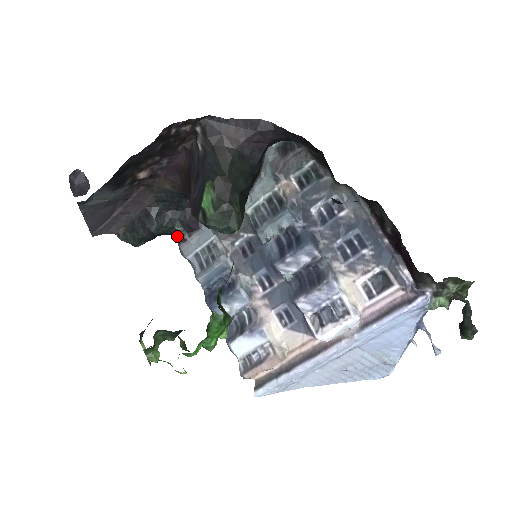
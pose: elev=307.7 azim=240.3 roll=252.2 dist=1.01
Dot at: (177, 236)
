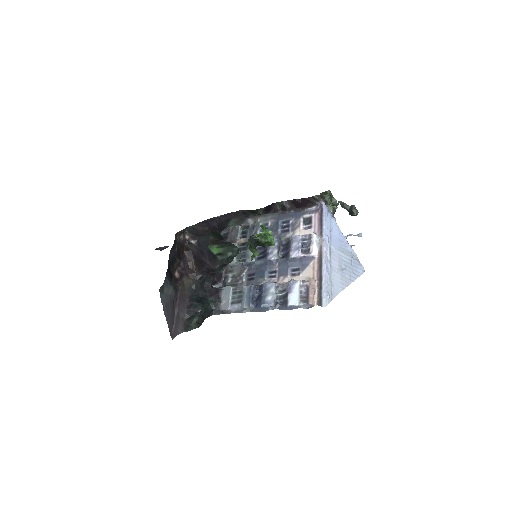
Dot at: (214, 307)
